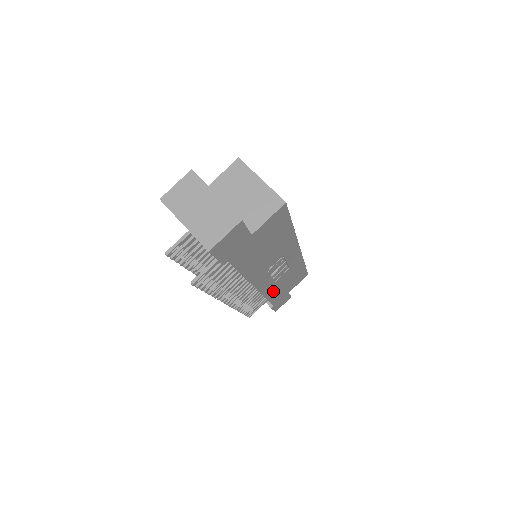
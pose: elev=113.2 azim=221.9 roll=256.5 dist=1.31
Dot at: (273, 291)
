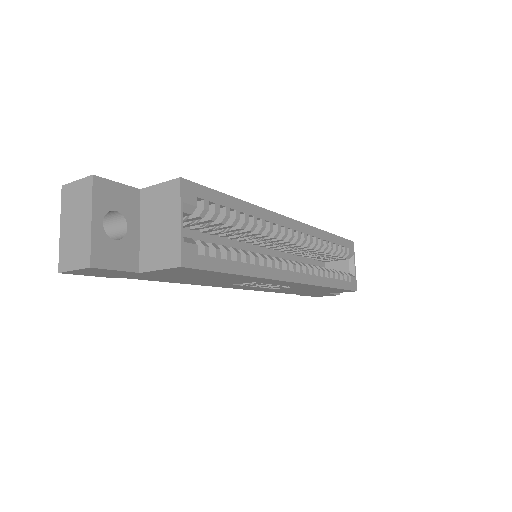
Dot at: (282, 291)
